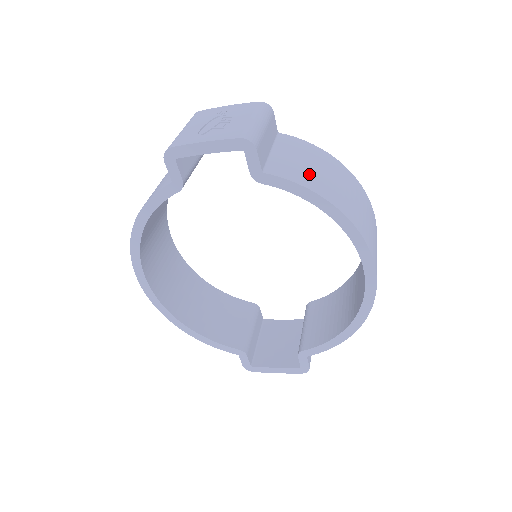
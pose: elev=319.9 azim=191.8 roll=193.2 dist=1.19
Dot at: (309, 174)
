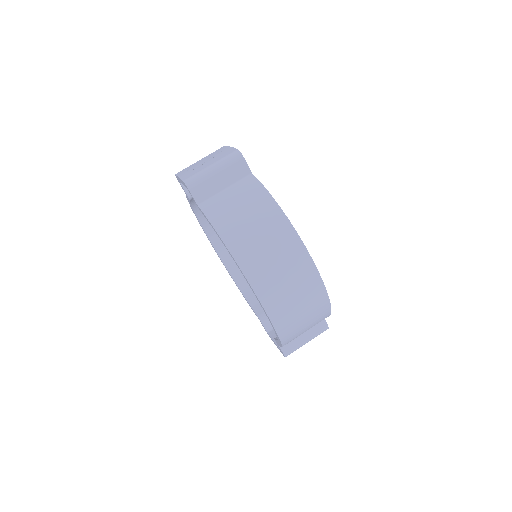
Dot at: (227, 214)
